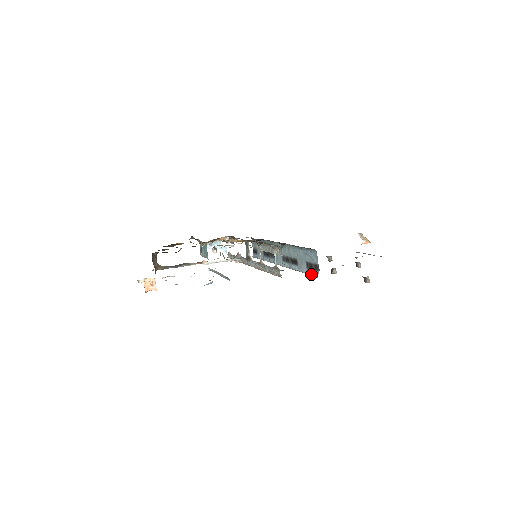
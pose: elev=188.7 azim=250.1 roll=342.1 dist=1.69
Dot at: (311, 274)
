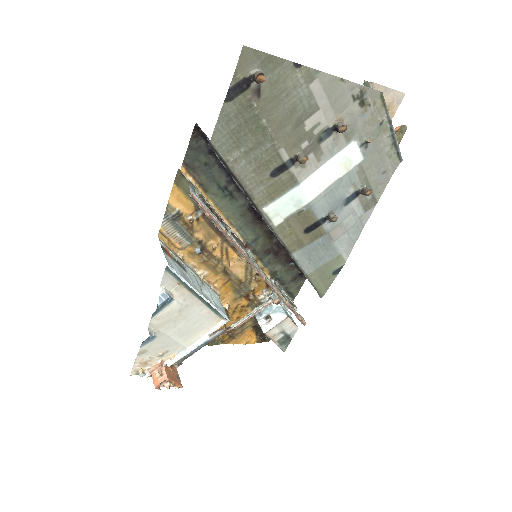
Dot at: occluded
